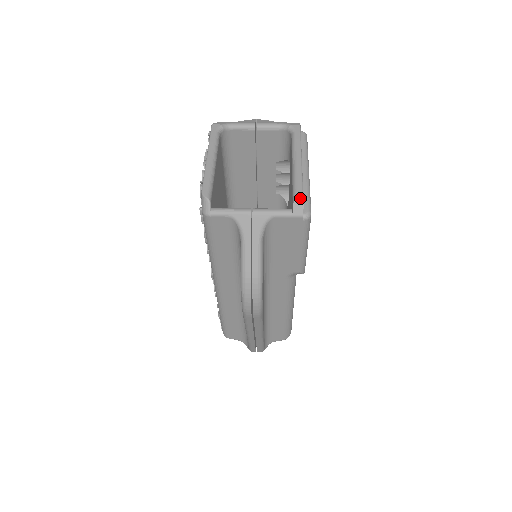
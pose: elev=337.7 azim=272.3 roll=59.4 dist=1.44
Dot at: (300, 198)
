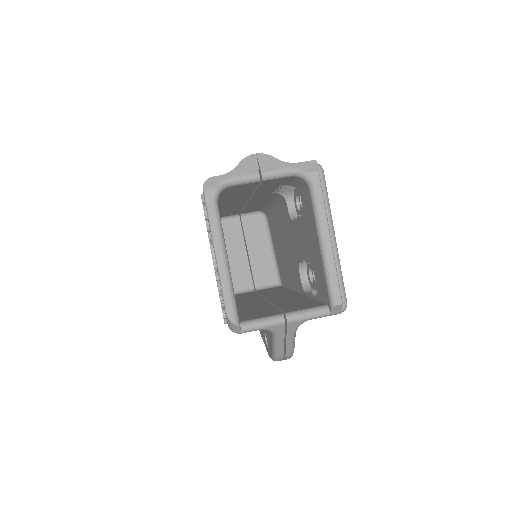
Dot at: (339, 303)
